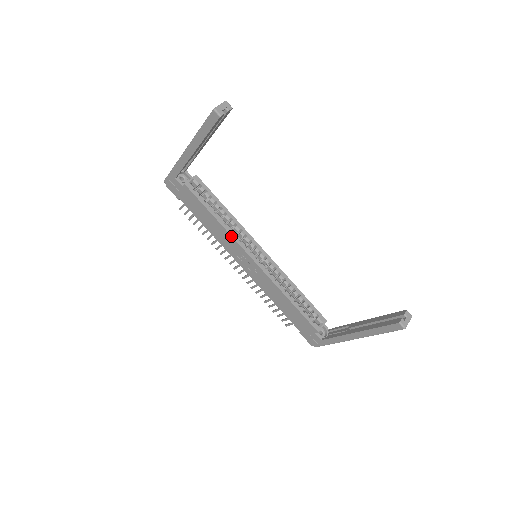
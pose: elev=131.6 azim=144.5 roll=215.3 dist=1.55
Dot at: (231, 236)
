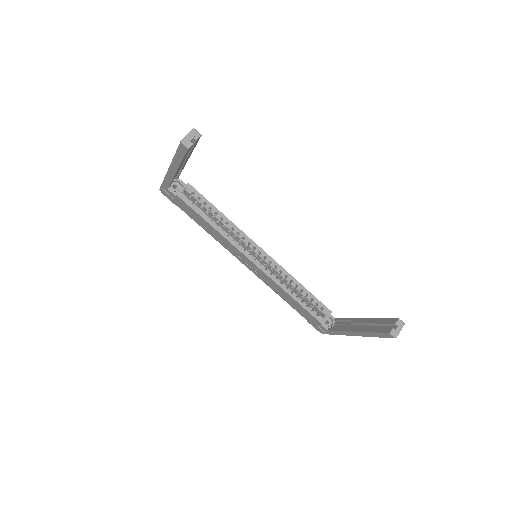
Dot at: (228, 241)
